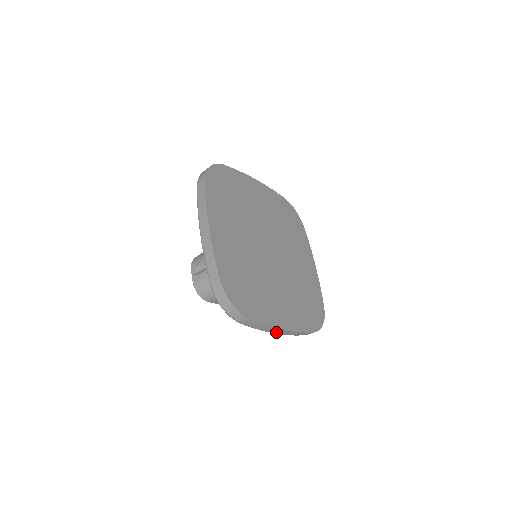
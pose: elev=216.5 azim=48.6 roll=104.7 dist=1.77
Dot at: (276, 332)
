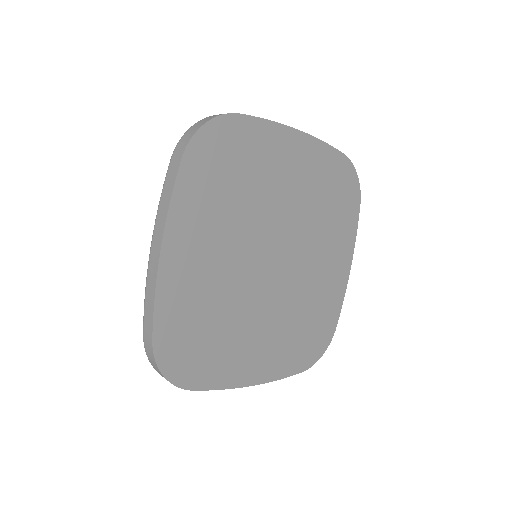
Dot at: occluded
